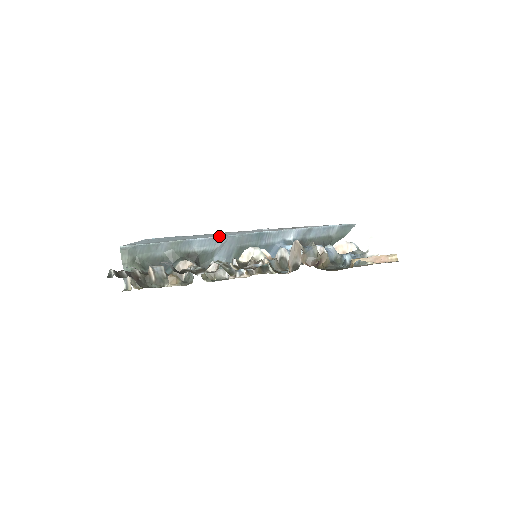
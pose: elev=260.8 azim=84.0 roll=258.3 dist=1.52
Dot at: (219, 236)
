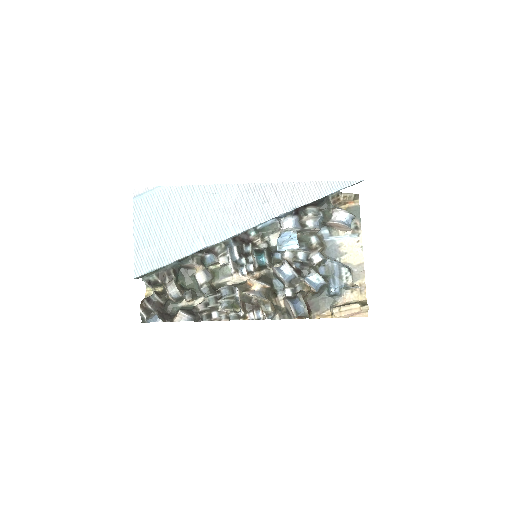
Dot at: occluded
